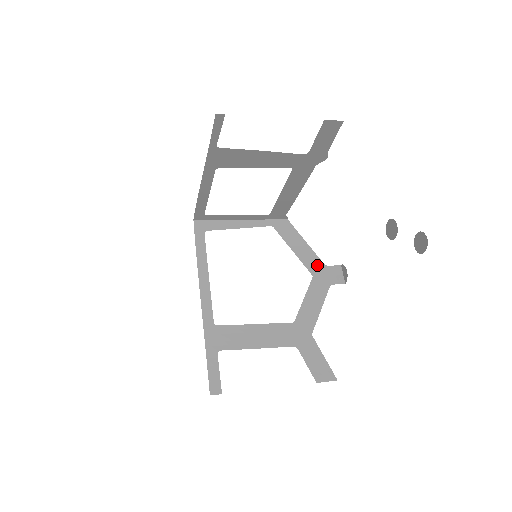
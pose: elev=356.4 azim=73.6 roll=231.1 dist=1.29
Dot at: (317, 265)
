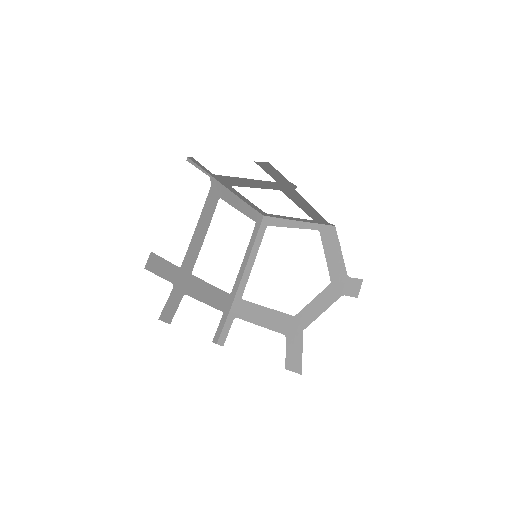
Dot at: (340, 274)
